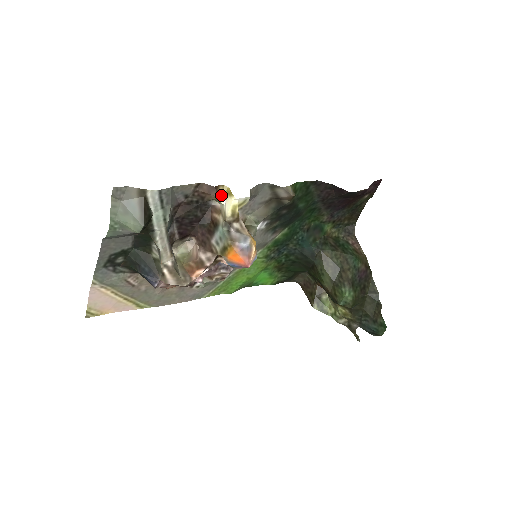
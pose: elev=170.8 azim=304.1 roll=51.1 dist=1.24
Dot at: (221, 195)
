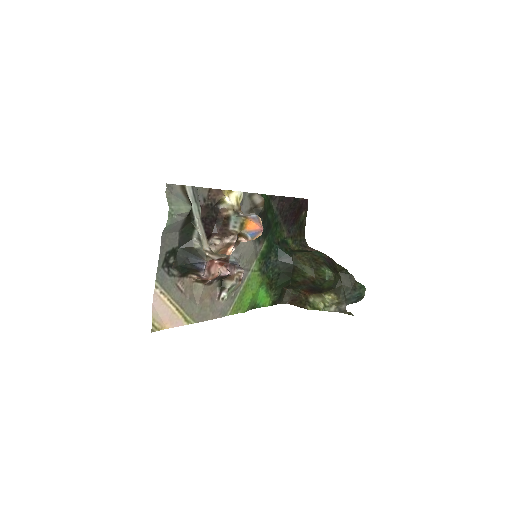
Dot at: (225, 196)
